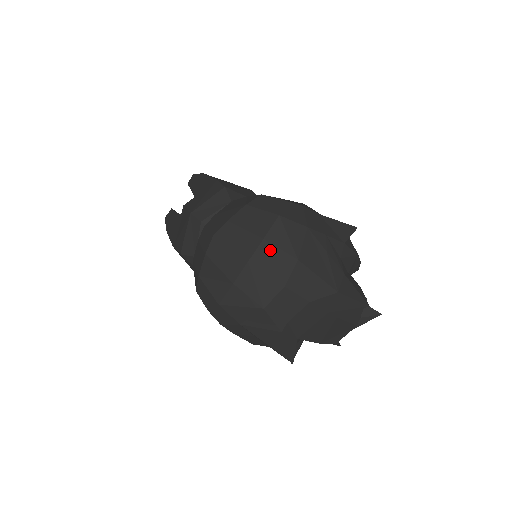
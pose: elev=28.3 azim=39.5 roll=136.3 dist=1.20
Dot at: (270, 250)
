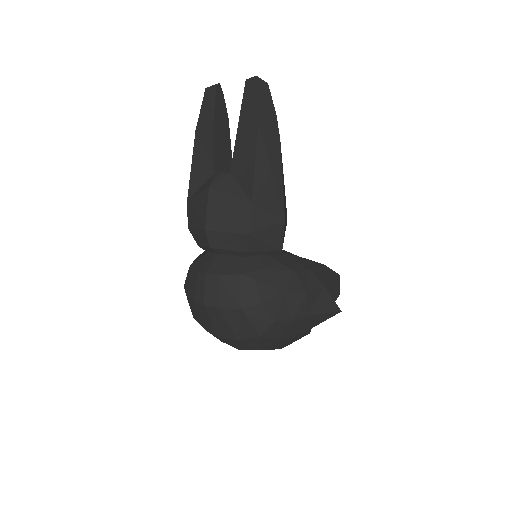
Dot at: (239, 343)
